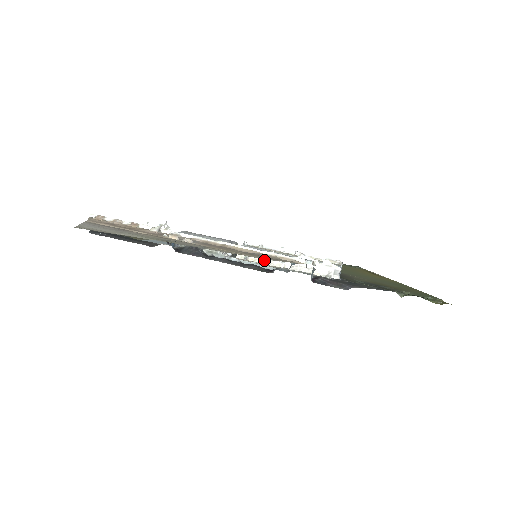
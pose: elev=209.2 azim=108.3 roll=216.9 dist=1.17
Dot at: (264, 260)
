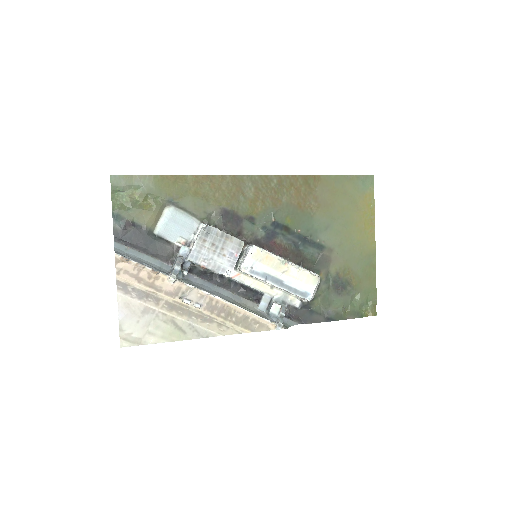
Dot at: (258, 279)
